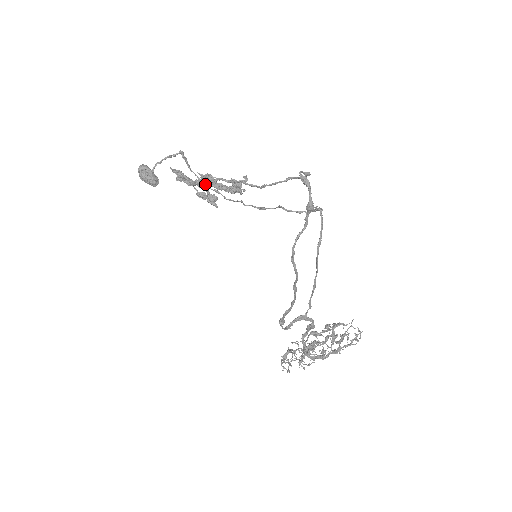
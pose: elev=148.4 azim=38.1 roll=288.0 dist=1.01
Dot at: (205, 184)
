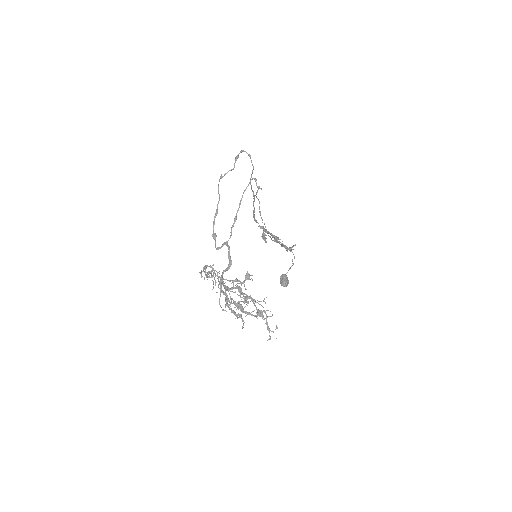
Dot at: (254, 210)
